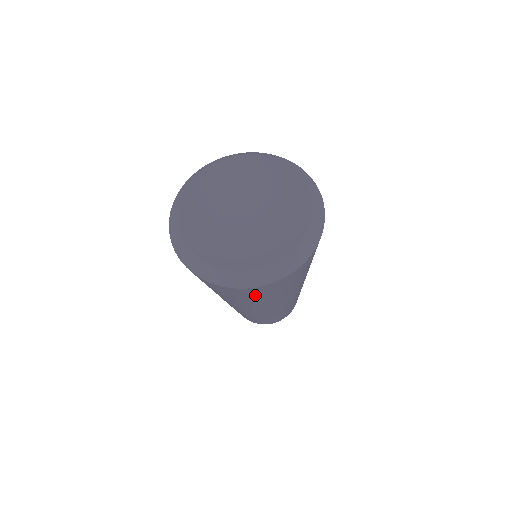
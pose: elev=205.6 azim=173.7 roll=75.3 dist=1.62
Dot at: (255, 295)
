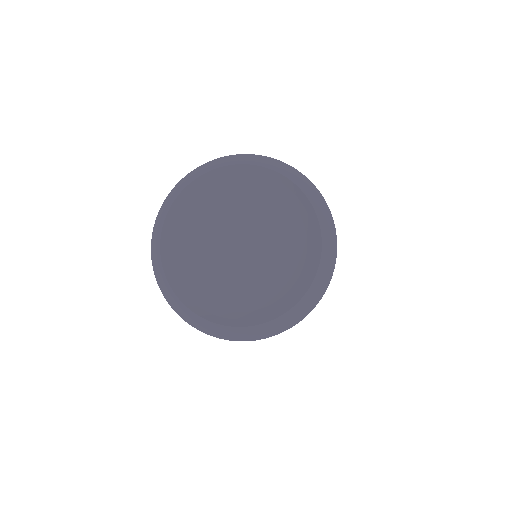
Dot at: occluded
